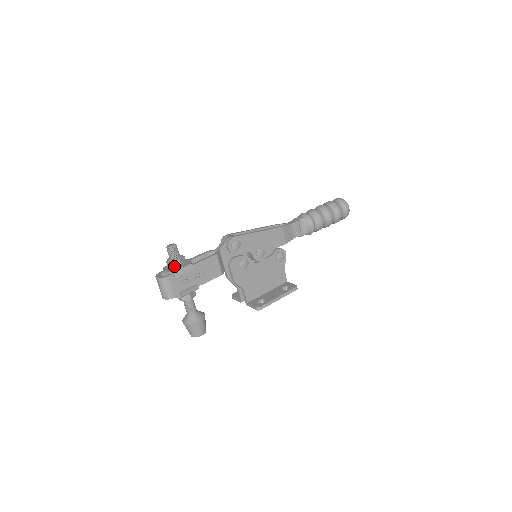
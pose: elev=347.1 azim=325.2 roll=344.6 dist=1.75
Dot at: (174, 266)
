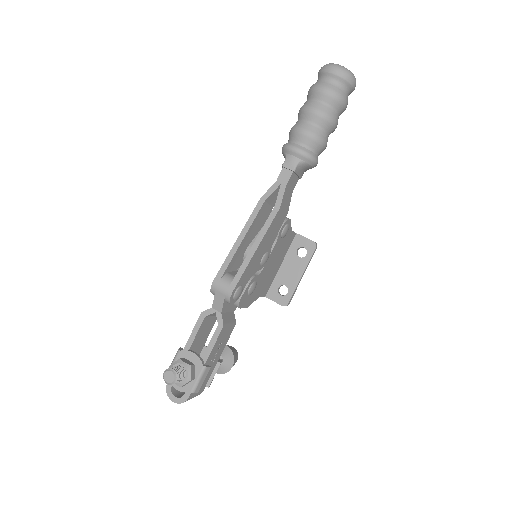
Dot at: (186, 384)
